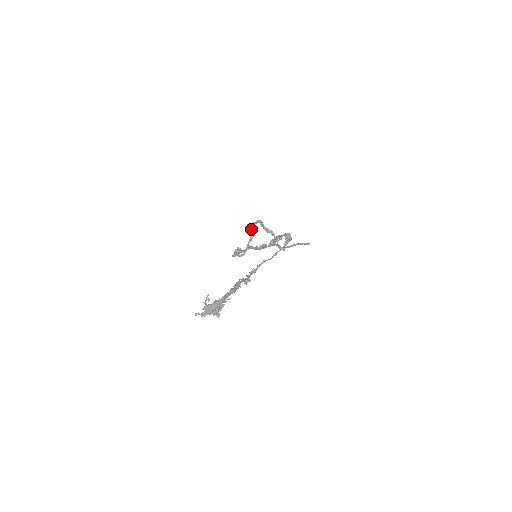
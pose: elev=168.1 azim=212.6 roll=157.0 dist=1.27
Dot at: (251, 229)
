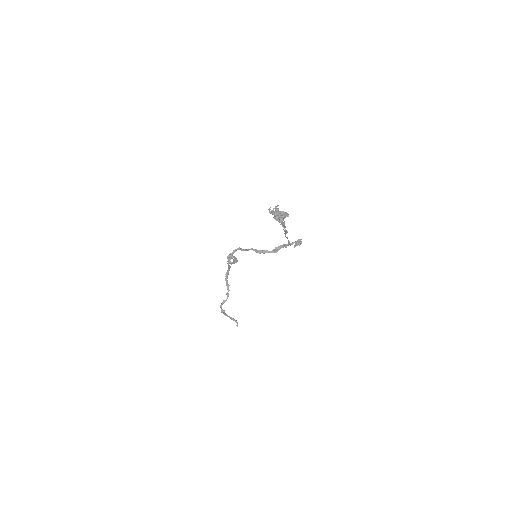
Dot at: occluded
